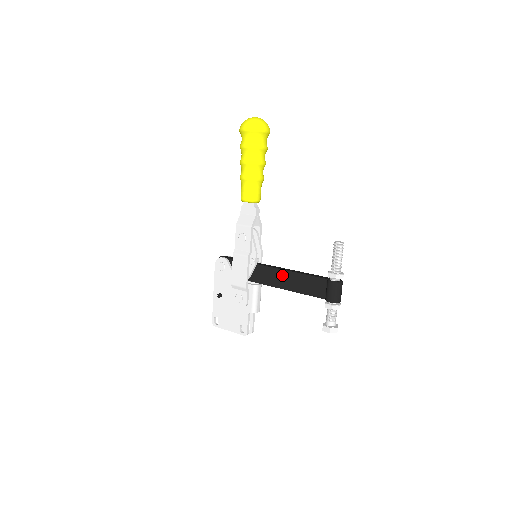
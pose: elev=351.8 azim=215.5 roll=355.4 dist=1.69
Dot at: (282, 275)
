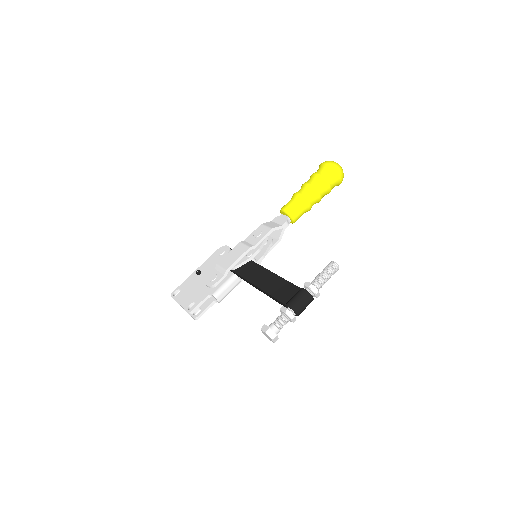
Dot at: (265, 274)
